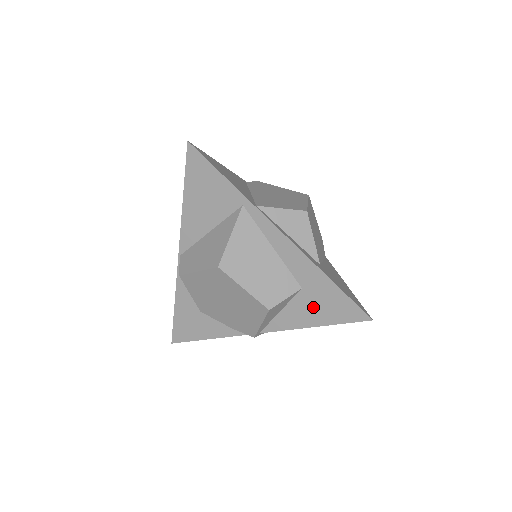
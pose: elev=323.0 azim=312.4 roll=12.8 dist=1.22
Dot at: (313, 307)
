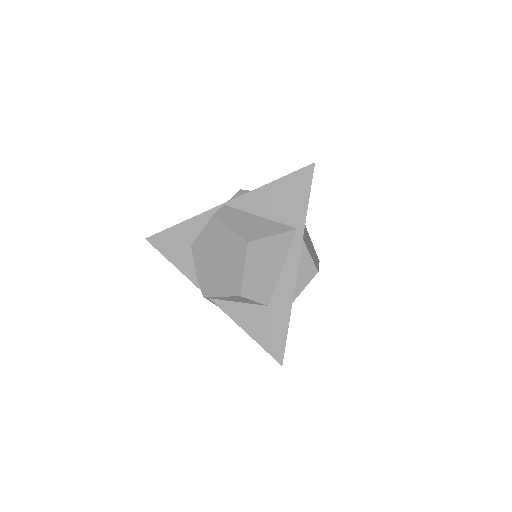
Dot at: (260, 322)
